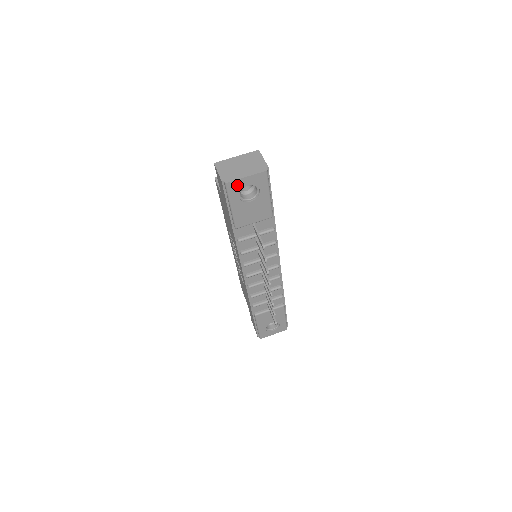
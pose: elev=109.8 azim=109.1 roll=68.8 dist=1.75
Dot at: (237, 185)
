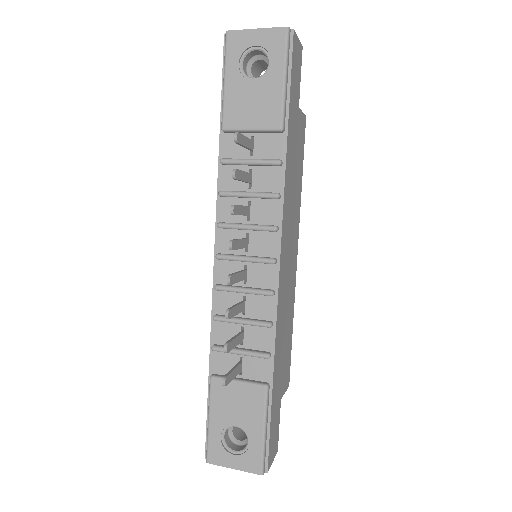
Dot at: (241, 41)
